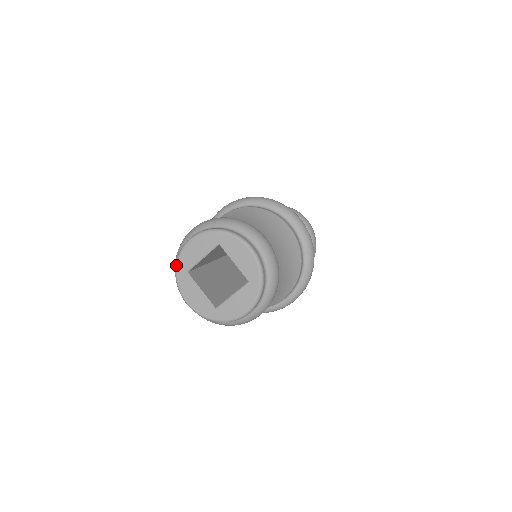
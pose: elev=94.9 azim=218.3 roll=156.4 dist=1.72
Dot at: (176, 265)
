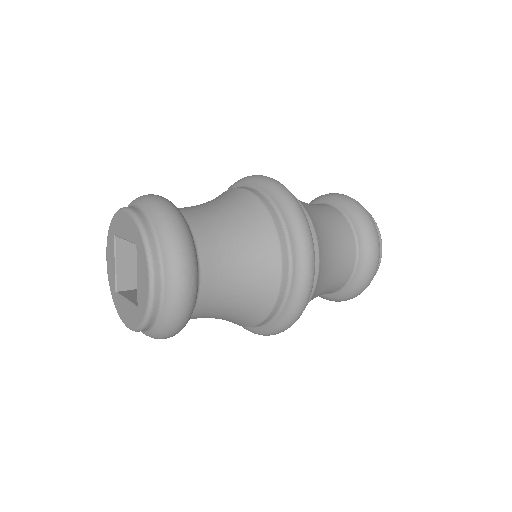
Dot at: (112, 218)
